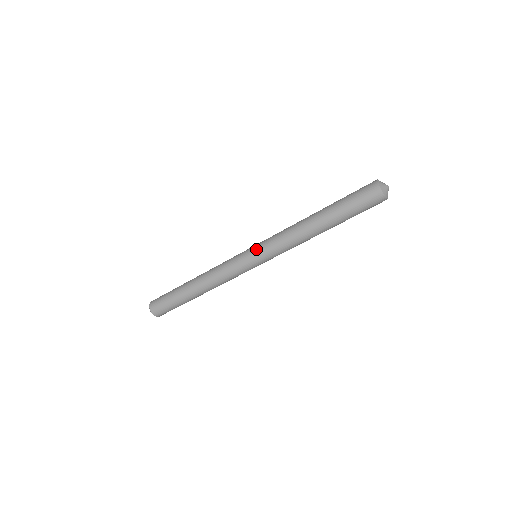
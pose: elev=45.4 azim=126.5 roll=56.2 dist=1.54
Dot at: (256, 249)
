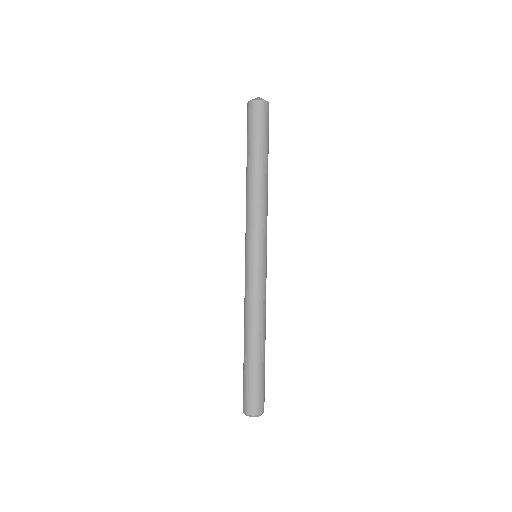
Dot at: (245, 248)
